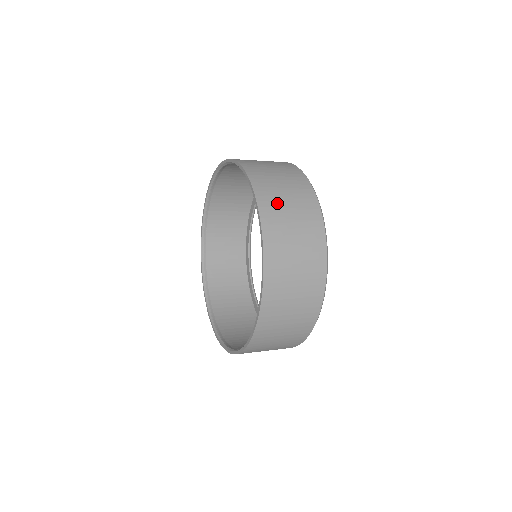
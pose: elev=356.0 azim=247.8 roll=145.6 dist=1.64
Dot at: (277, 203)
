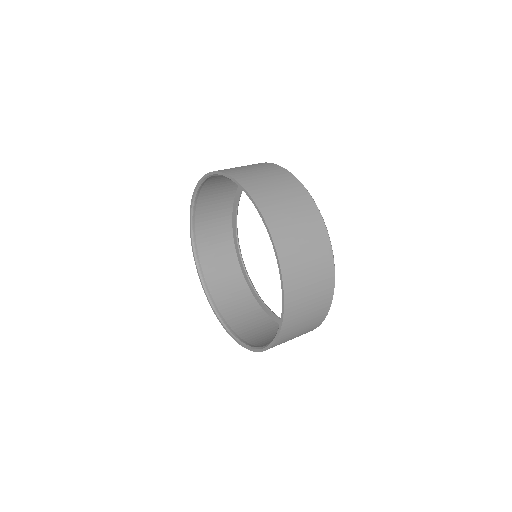
Dot at: (298, 318)
